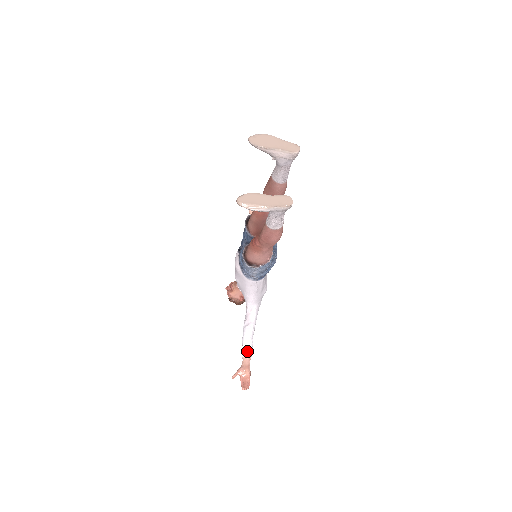
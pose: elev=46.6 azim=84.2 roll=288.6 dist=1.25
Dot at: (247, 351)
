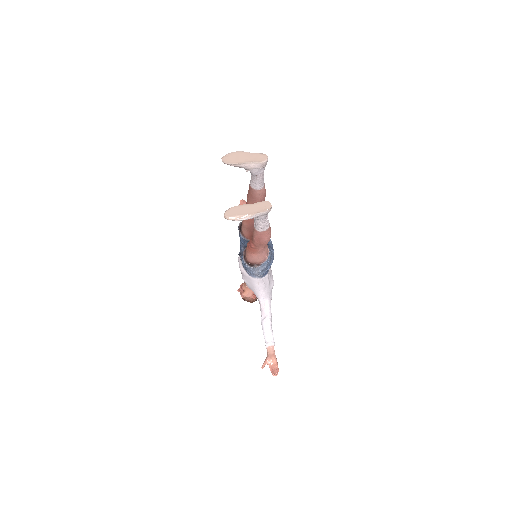
Dot at: (269, 341)
